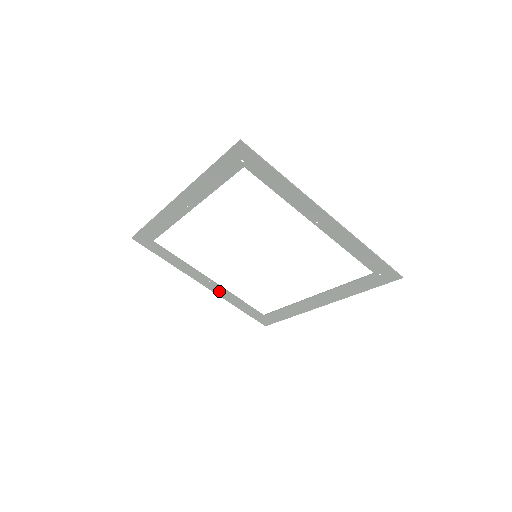
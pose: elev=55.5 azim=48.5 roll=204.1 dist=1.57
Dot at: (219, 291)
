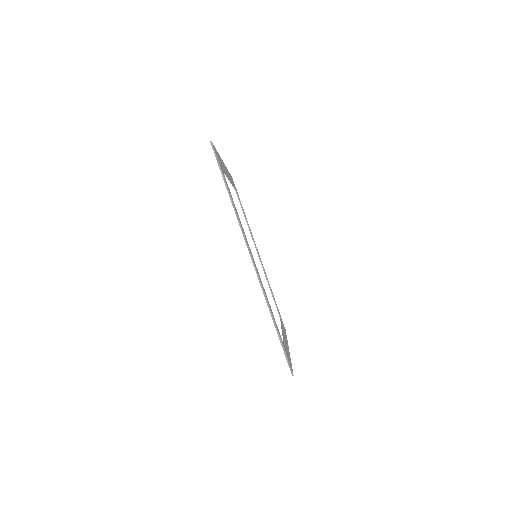
Dot at: occluded
